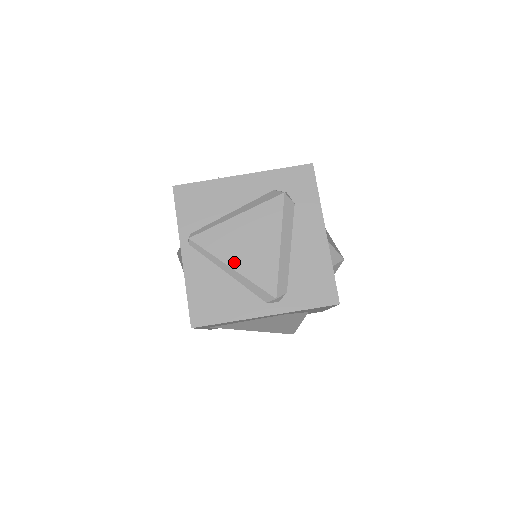
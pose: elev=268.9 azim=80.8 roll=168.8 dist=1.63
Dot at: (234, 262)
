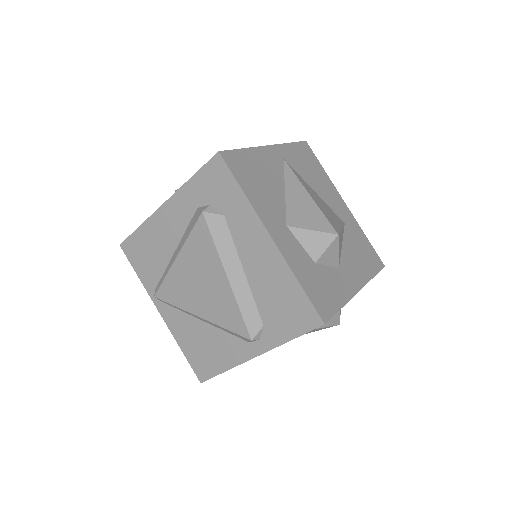
Dot at: (198, 310)
